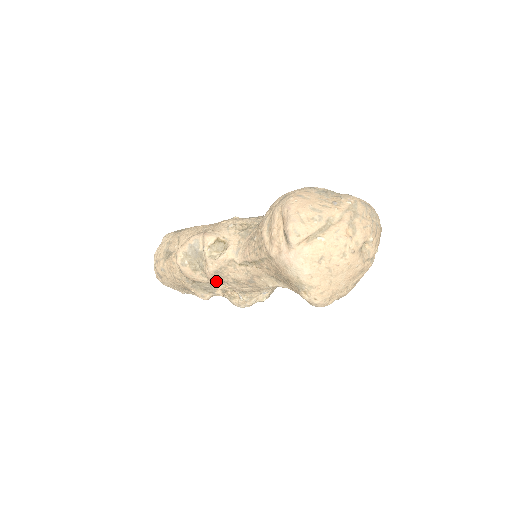
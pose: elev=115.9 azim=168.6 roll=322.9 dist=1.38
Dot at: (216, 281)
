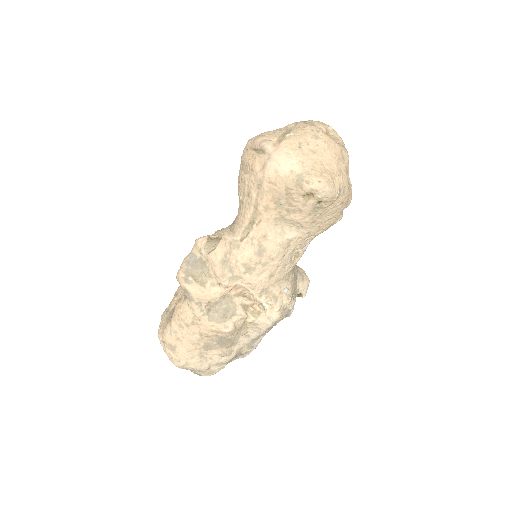
Dot at: (229, 281)
